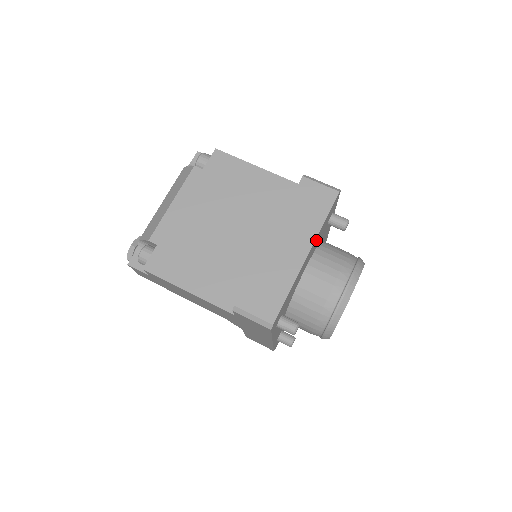
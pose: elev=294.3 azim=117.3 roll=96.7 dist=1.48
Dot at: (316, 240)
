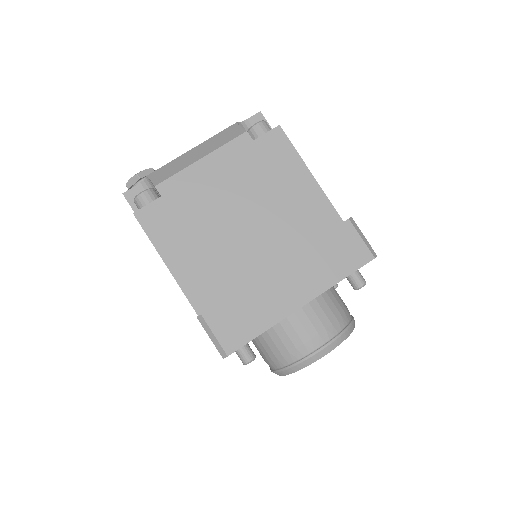
Dot at: occluded
